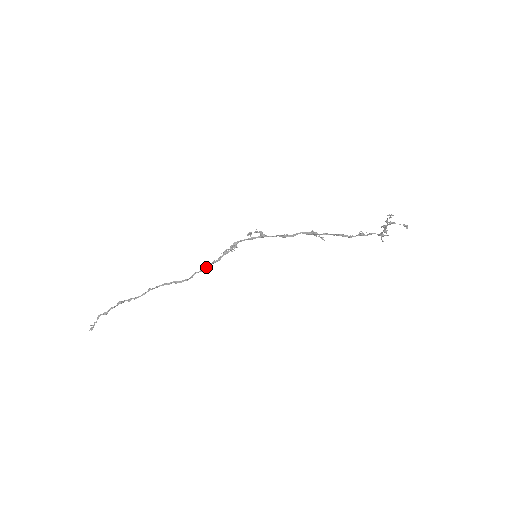
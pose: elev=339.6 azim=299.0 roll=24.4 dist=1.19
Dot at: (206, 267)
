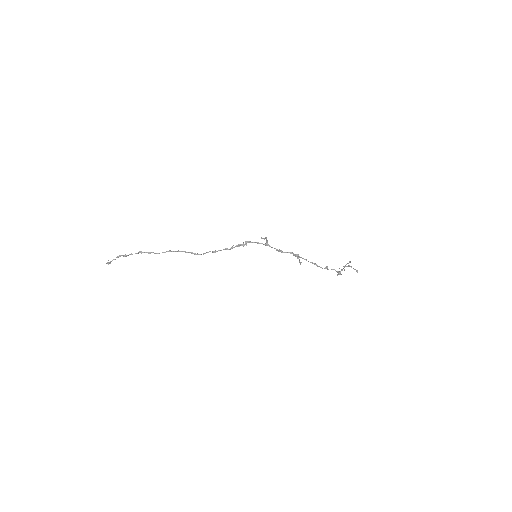
Dot at: (218, 250)
